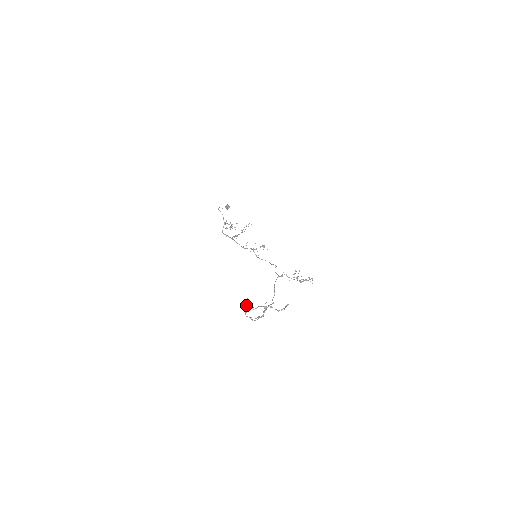
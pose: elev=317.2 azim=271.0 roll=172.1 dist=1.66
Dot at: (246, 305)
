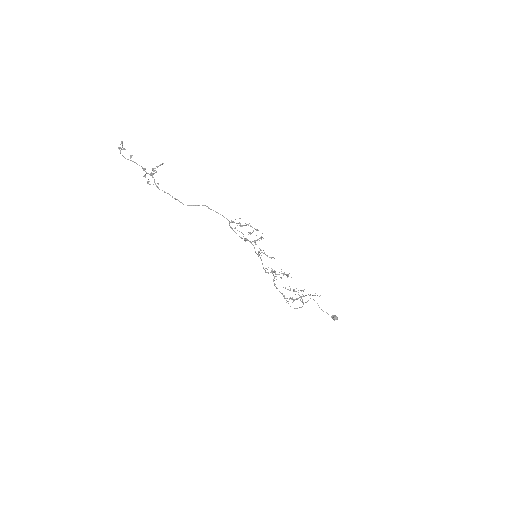
Dot at: (148, 181)
